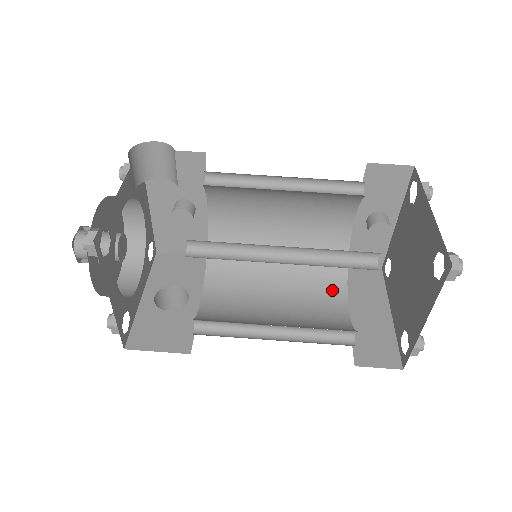
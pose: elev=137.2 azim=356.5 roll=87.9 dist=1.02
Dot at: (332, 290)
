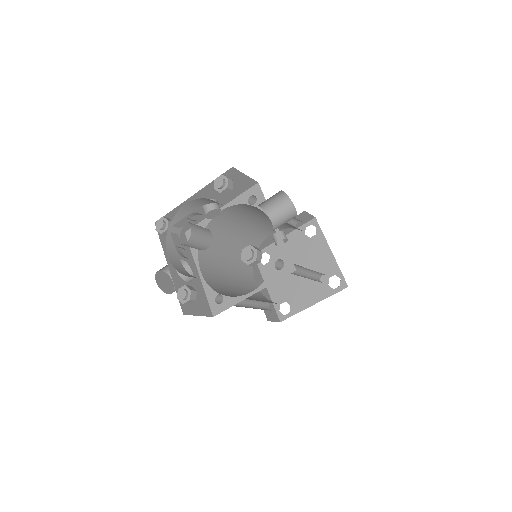
Dot at: (248, 271)
